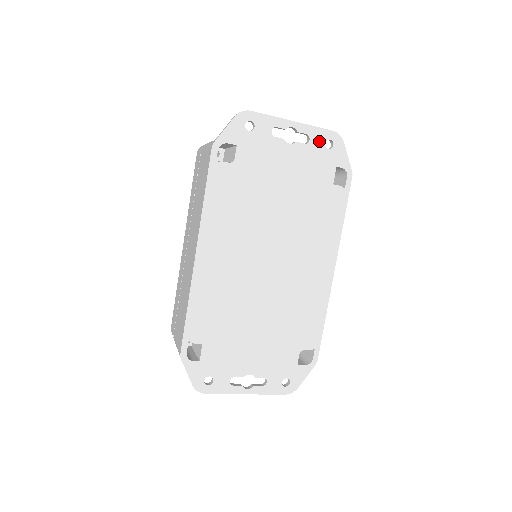
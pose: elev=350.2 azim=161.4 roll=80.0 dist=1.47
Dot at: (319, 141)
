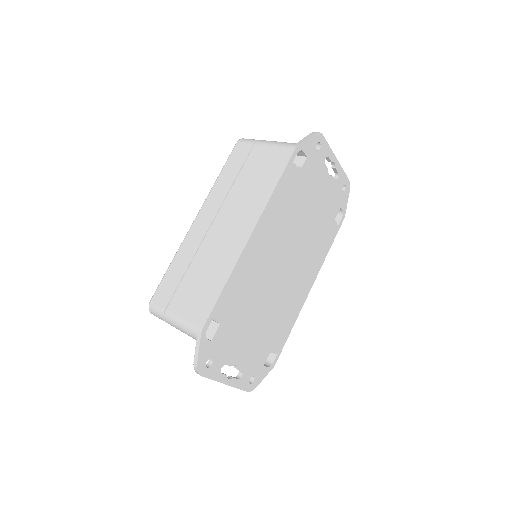
Dot at: (341, 182)
